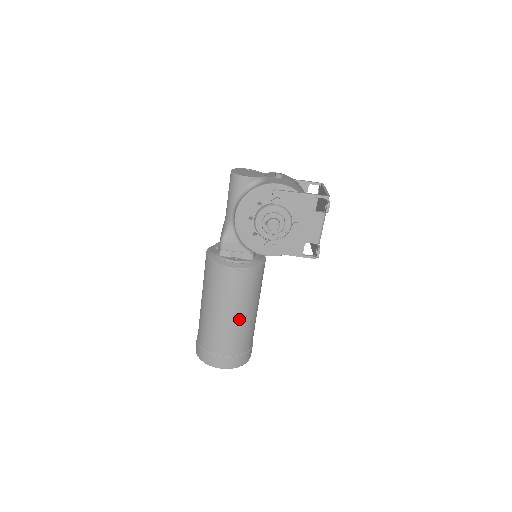
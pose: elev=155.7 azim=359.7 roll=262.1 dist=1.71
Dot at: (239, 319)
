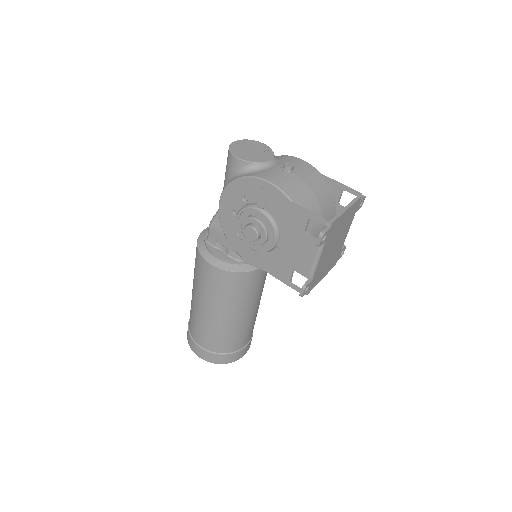
Dot at: (216, 319)
